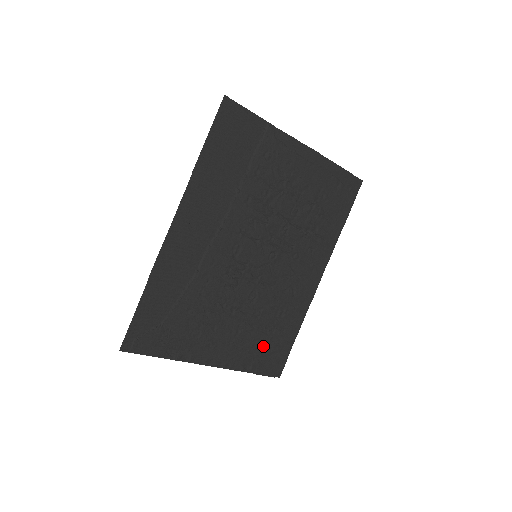
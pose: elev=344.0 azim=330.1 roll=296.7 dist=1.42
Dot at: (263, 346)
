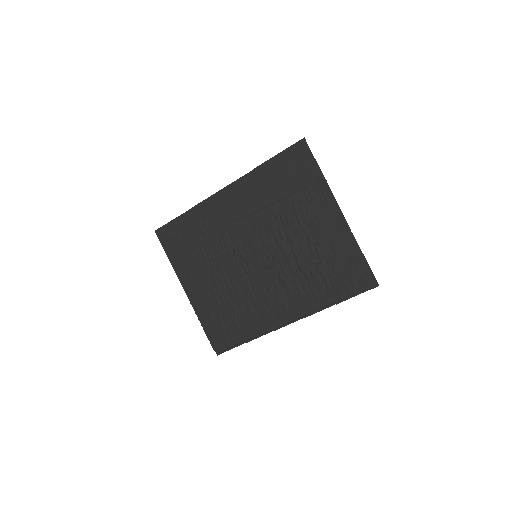
Dot at: (221, 319)
